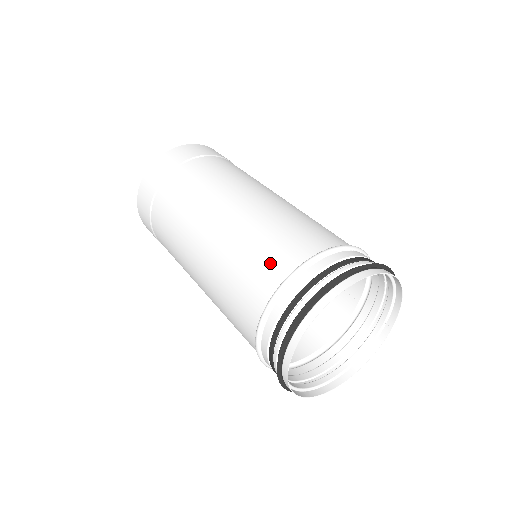
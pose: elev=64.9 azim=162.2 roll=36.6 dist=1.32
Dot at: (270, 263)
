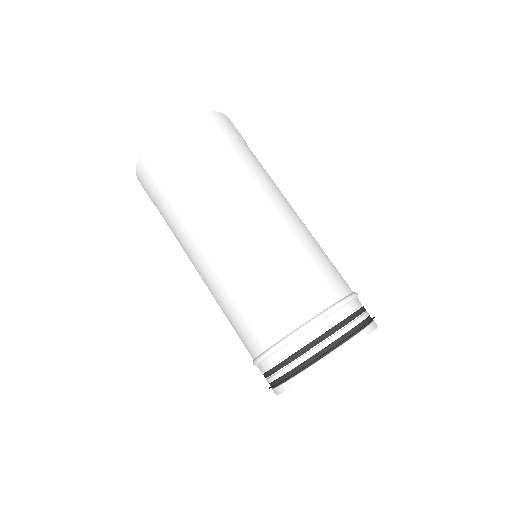
Dot at: (327, 281)
